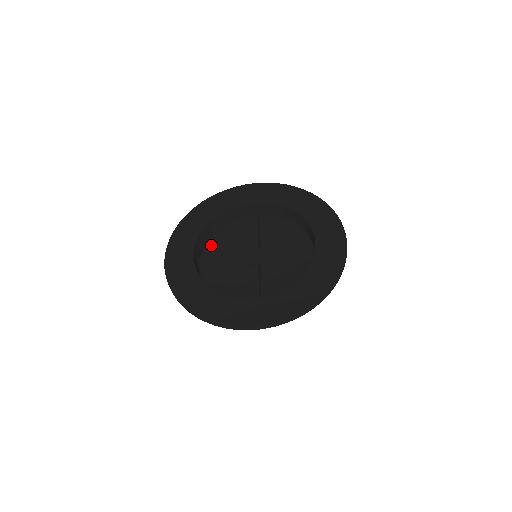
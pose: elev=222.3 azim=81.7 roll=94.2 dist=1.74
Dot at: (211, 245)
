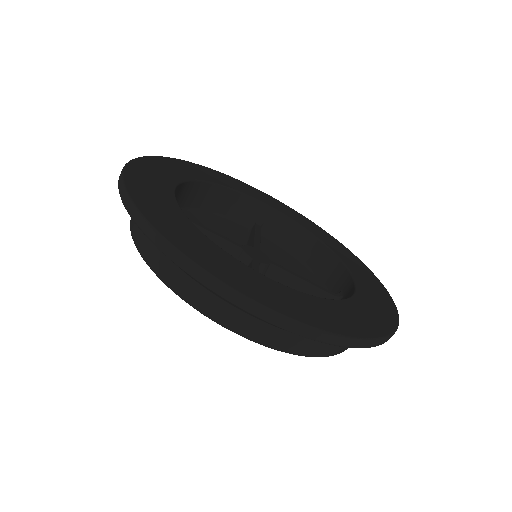
Dot at: (186, 214)
